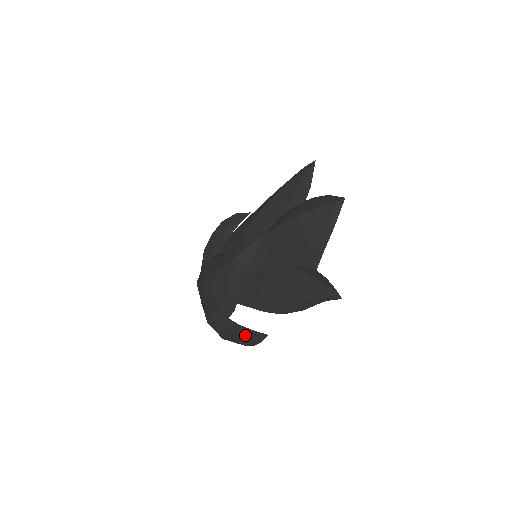
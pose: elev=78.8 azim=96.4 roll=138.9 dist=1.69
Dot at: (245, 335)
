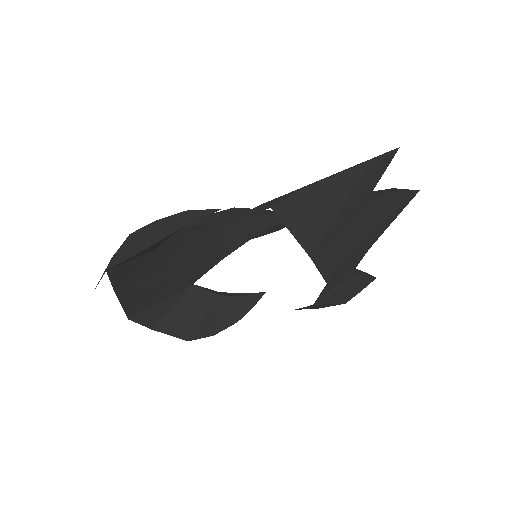
Dot at: (178, 215)
